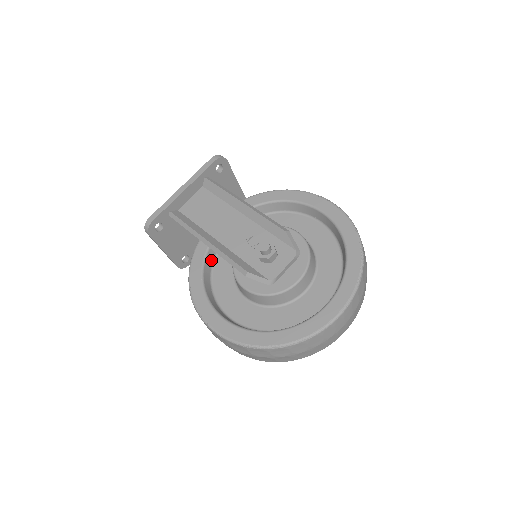
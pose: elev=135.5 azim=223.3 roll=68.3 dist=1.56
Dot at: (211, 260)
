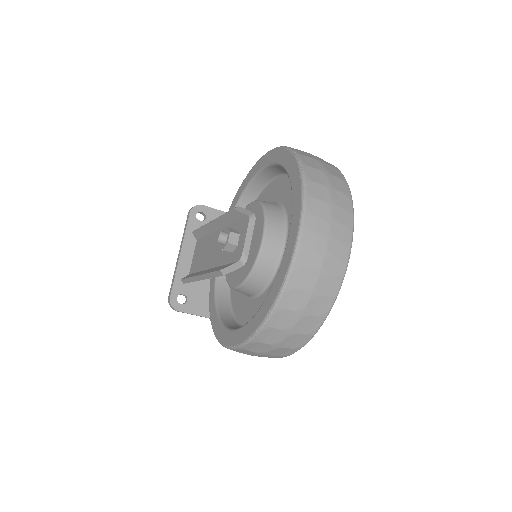
Dot at: (225, 291)
